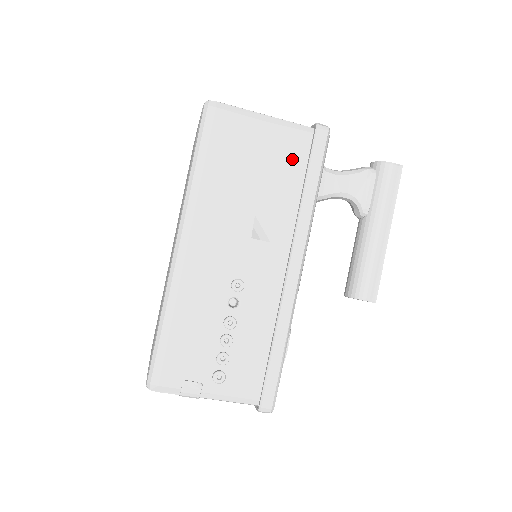
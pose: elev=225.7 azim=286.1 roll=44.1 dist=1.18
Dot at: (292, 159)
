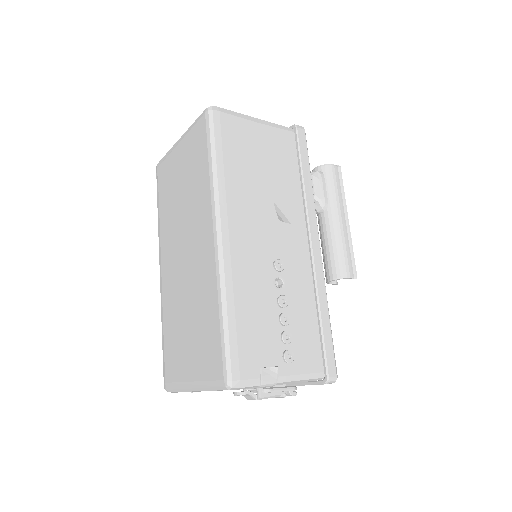
Dot at: (286, 153)
